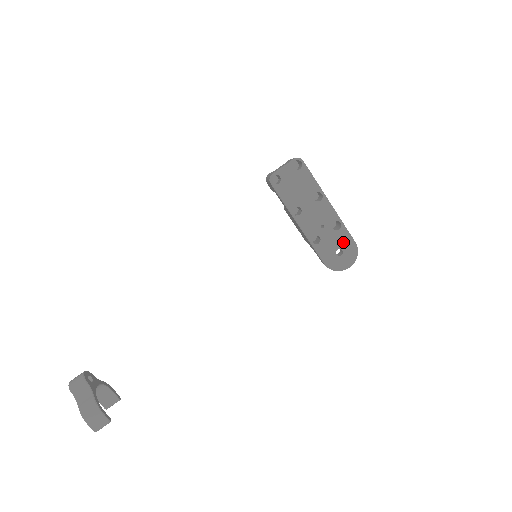
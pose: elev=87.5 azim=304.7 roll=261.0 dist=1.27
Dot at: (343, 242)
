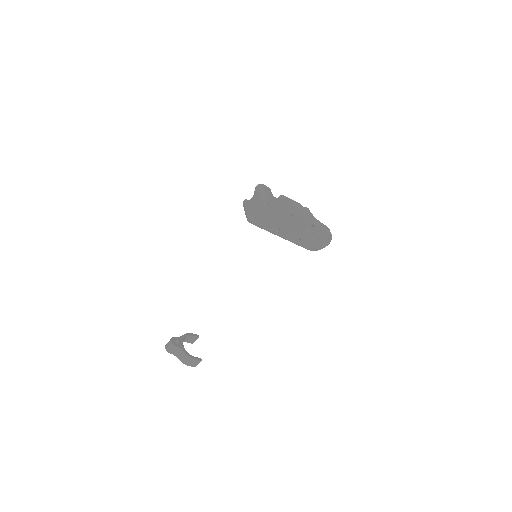
Dot at: (318, 234)
